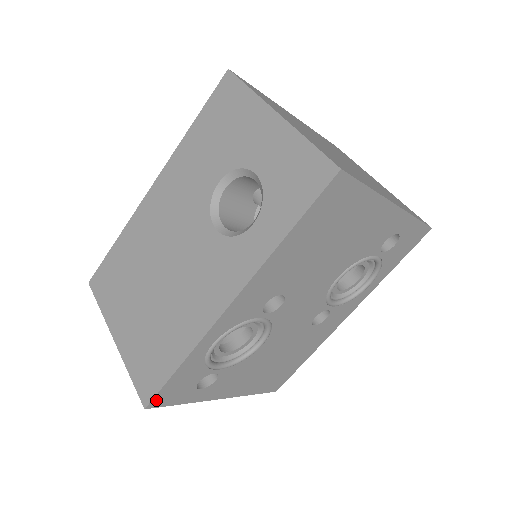
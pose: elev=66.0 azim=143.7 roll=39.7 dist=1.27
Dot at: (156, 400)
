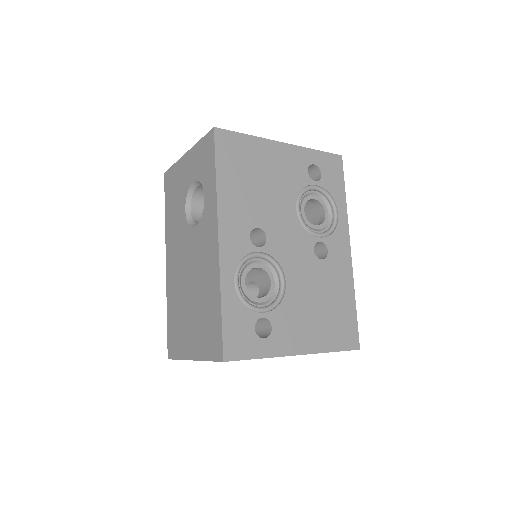
Dot at: (227, 350)
